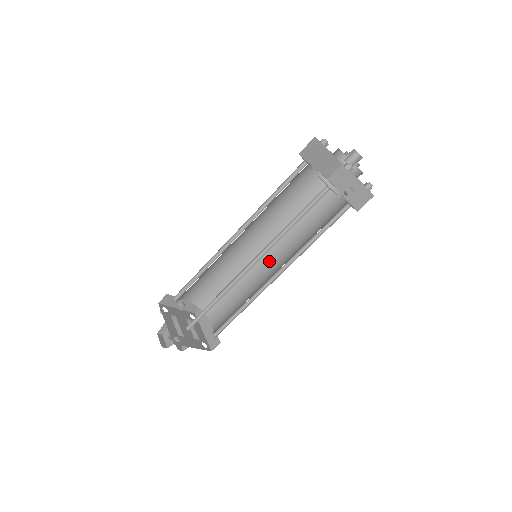
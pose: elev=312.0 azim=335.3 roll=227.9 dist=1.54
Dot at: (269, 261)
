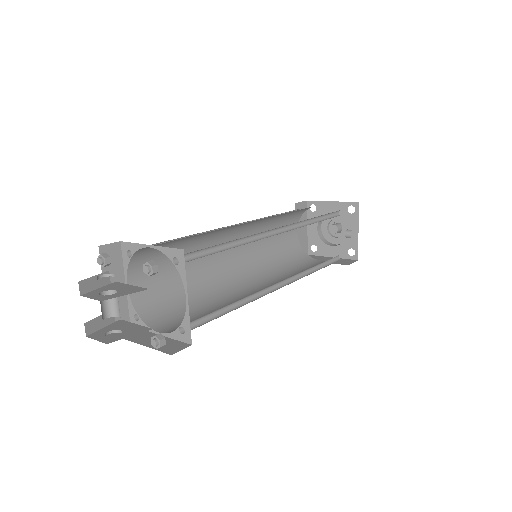
Dot at: (254, 288)
